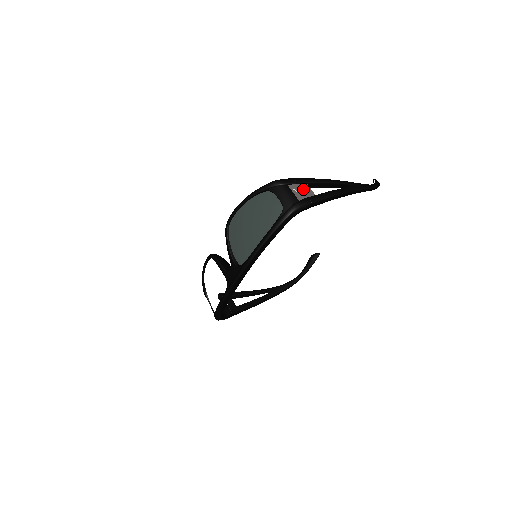
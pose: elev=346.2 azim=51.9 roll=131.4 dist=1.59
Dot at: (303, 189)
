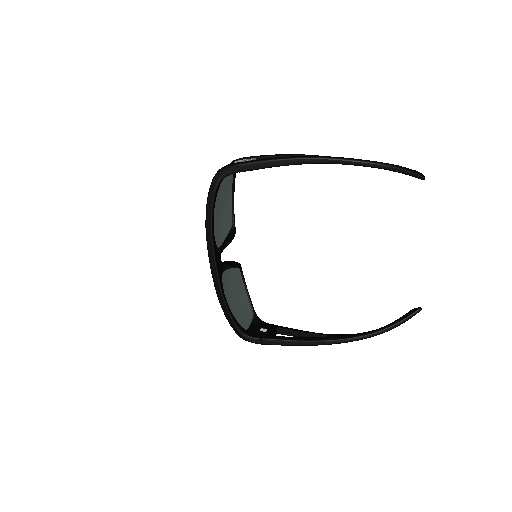
Dot at: (245, 160)
